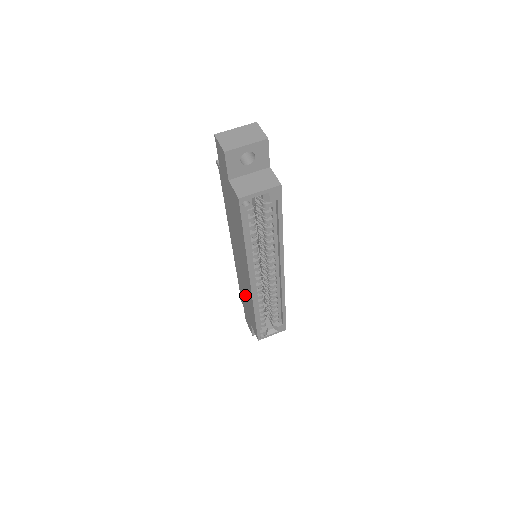
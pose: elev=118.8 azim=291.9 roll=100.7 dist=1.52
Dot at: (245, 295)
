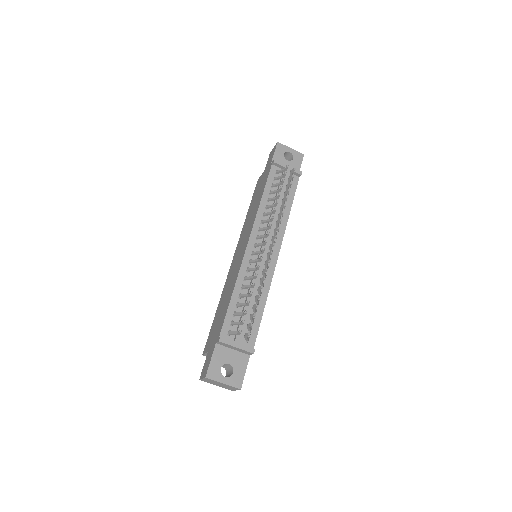
Dot at: (253, 208)
